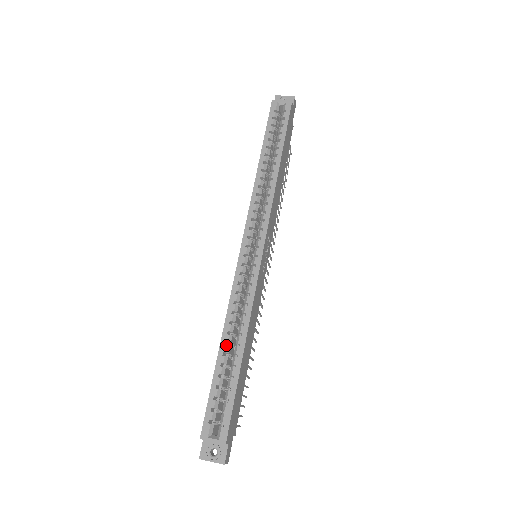
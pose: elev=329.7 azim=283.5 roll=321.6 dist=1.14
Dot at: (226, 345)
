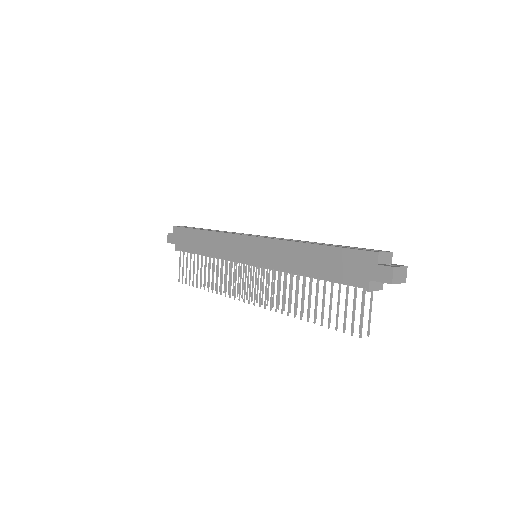
Dot at: occluded
